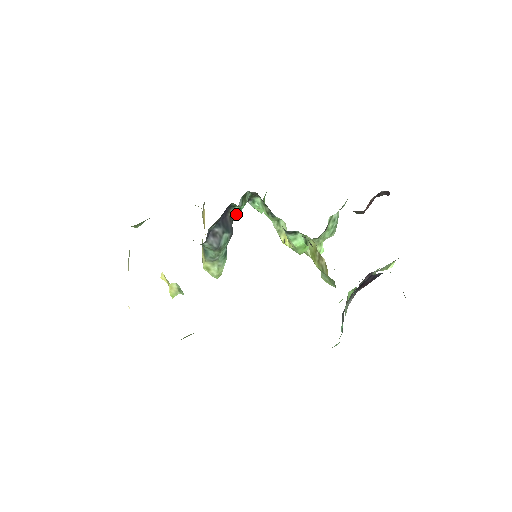
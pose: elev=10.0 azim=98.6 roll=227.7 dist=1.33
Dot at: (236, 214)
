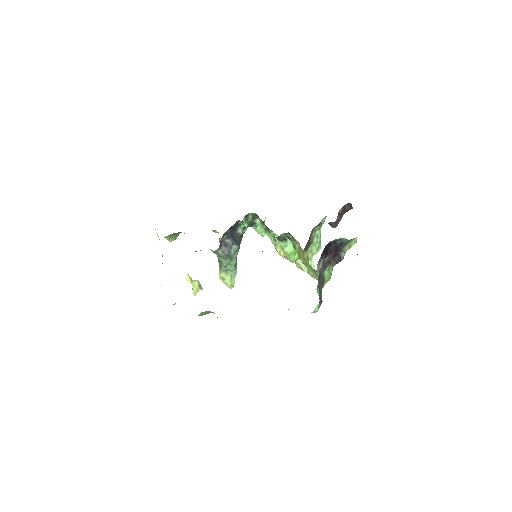
Dot at: (242, 232)
